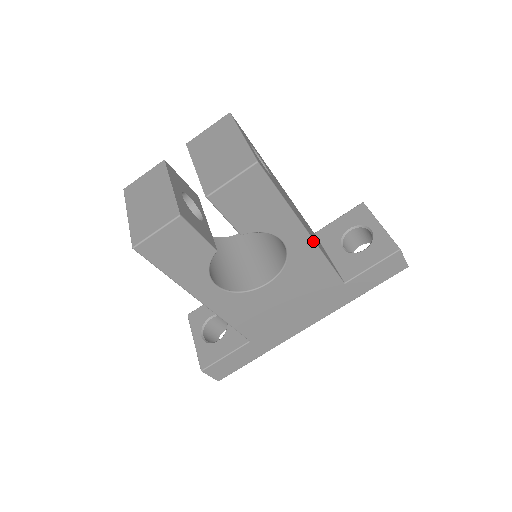
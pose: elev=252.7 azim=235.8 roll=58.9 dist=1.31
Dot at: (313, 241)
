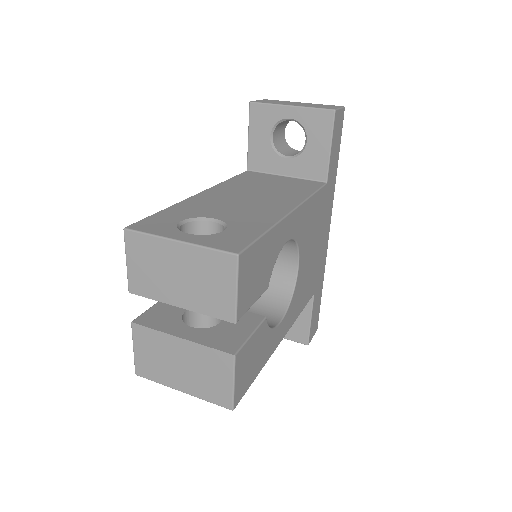
Dot at: (298, 207)
